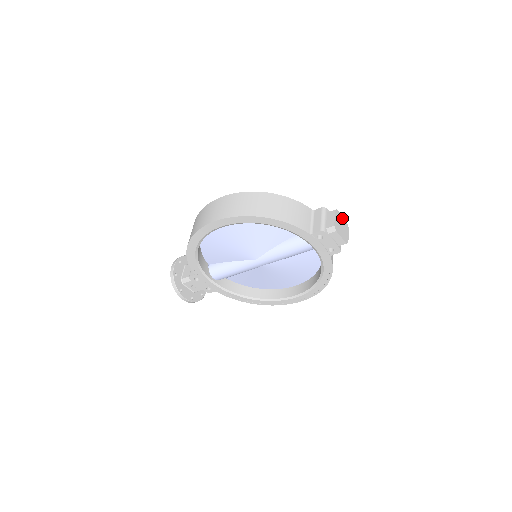
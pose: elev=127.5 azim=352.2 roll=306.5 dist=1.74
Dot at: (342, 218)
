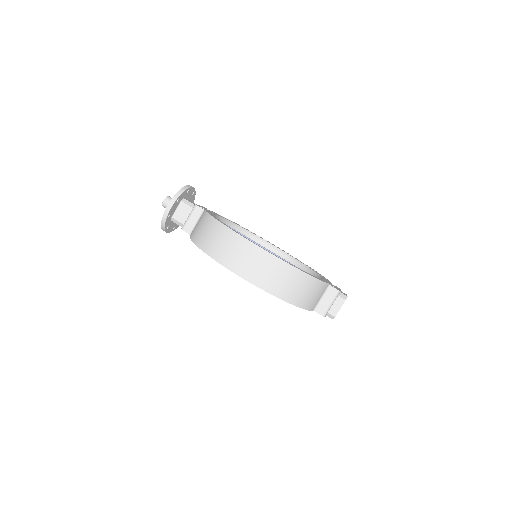
Dot at: occluded
